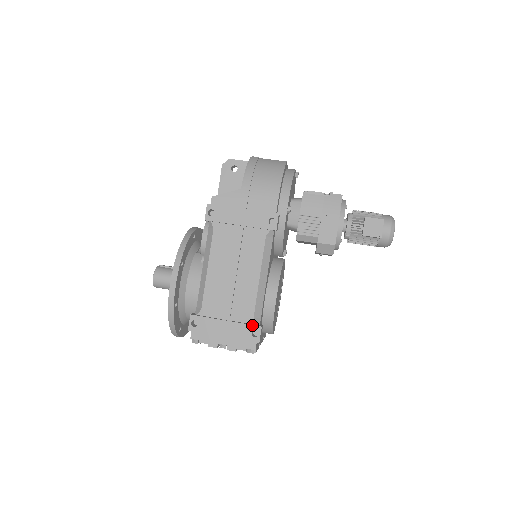
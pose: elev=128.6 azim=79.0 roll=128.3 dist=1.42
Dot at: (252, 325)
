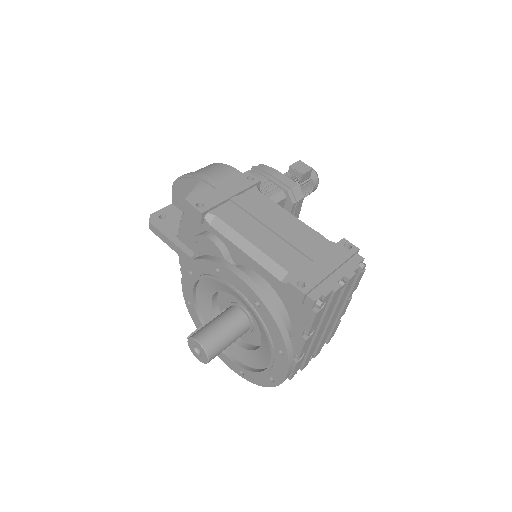
Dot at: (337, 243)
